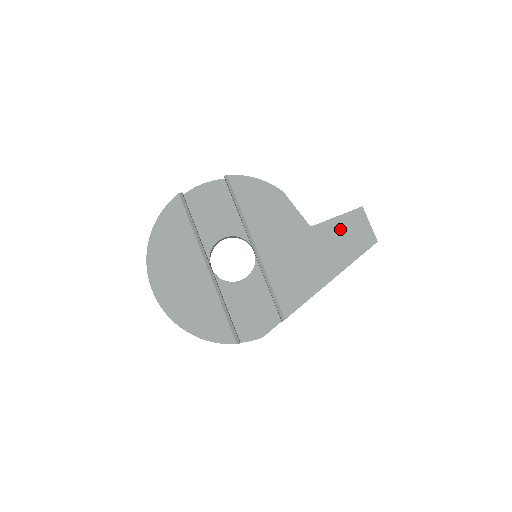
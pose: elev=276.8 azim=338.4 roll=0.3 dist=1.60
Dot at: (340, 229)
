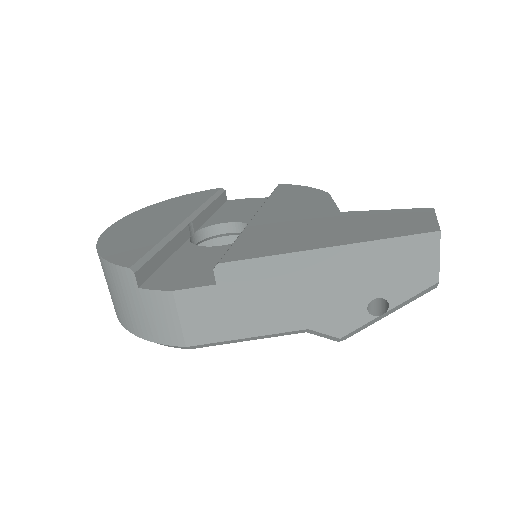
Dot at: (383, 217)
